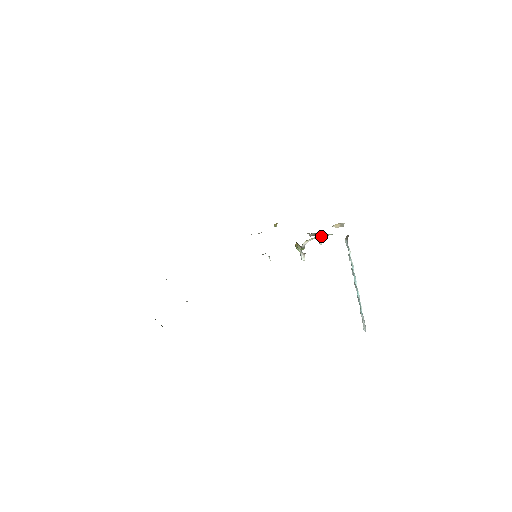
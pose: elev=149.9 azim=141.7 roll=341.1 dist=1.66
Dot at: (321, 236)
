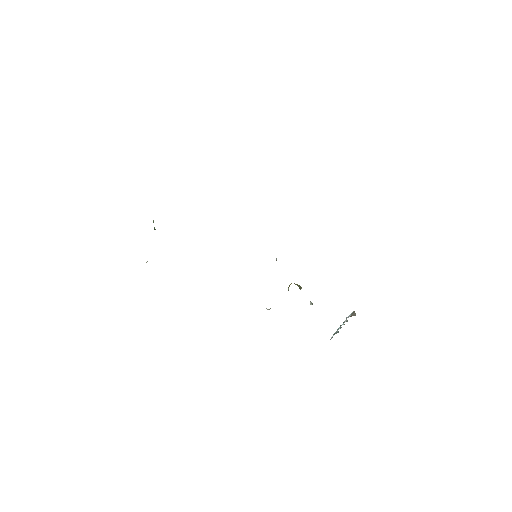
Dot at: occluded
